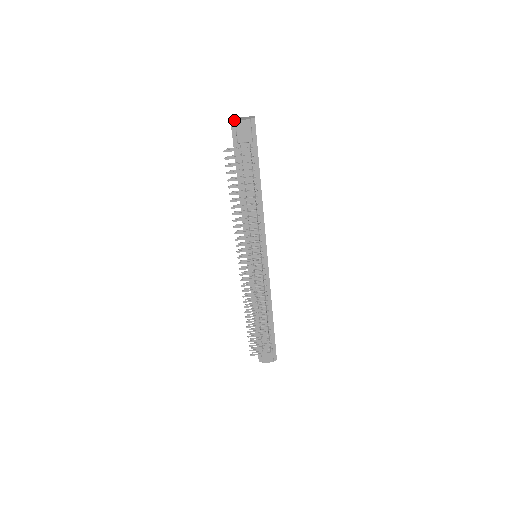
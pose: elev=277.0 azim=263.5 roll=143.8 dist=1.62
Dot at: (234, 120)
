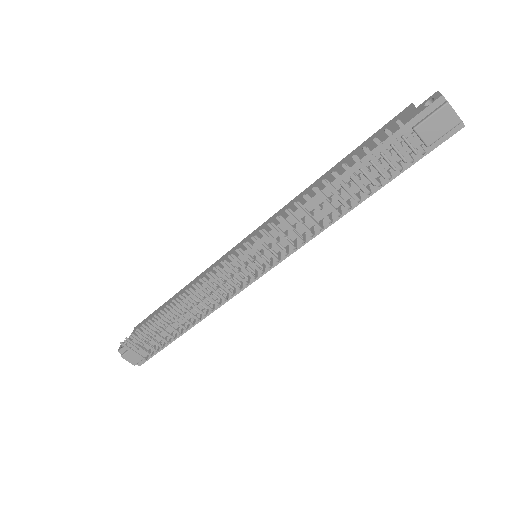
Dot at: occluded
